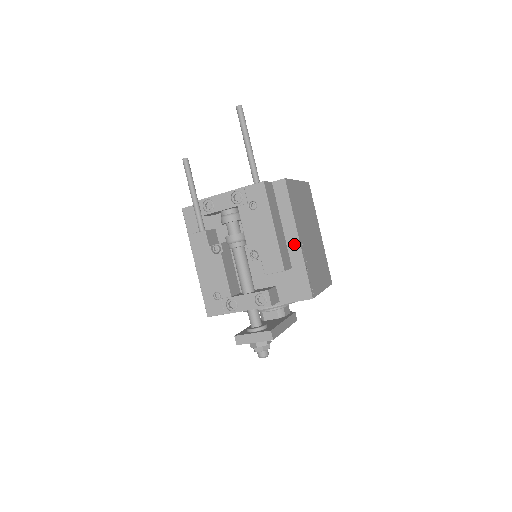
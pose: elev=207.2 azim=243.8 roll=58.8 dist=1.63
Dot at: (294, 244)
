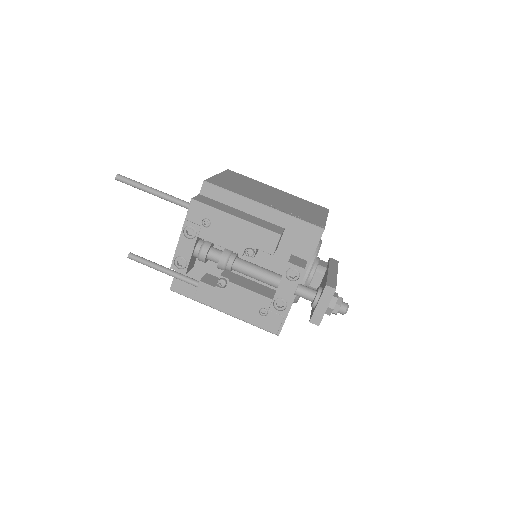
Dot at: (265, 212)
